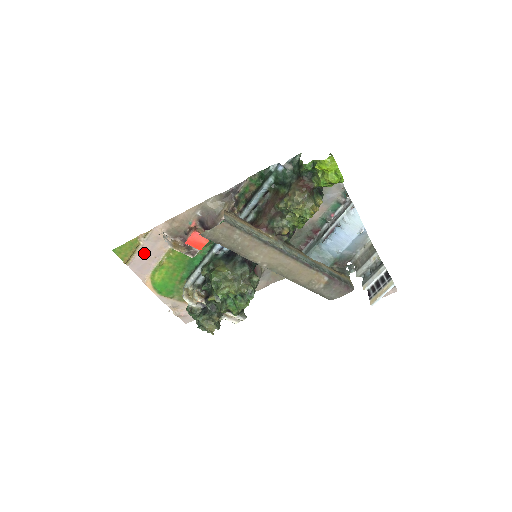
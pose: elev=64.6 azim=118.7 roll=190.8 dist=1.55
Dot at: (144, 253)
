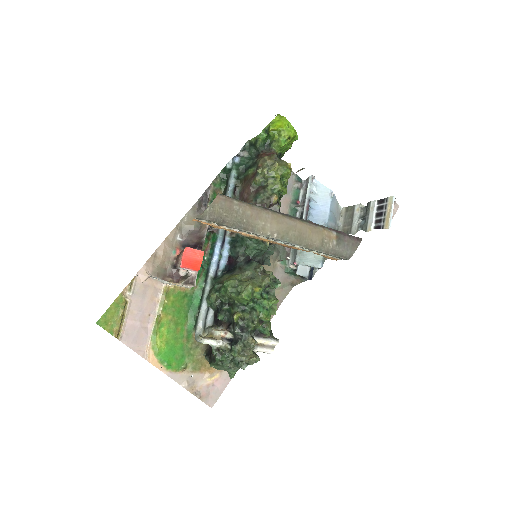
Dot at: (135, 314)
